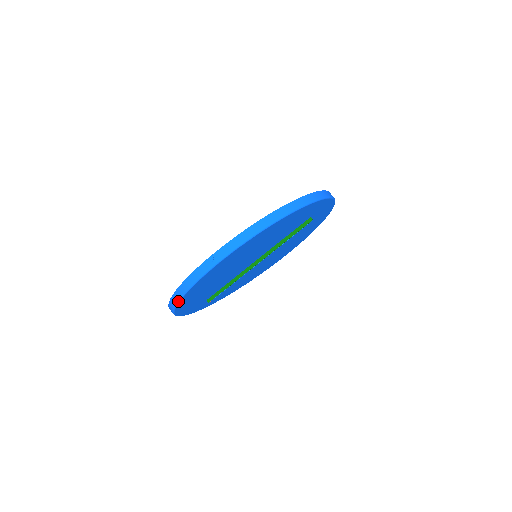
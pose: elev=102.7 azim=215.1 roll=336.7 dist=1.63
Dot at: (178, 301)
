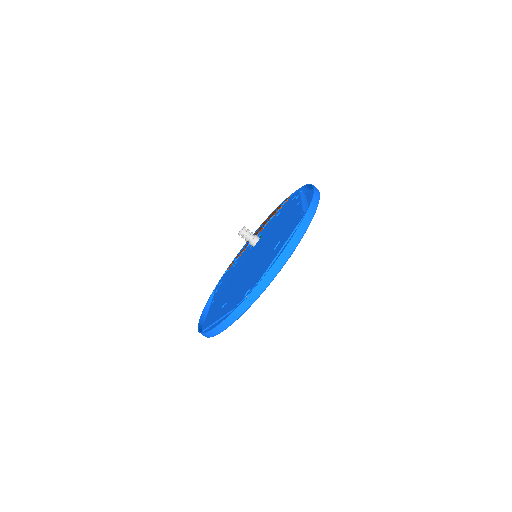
Dot at: (217, 334)
